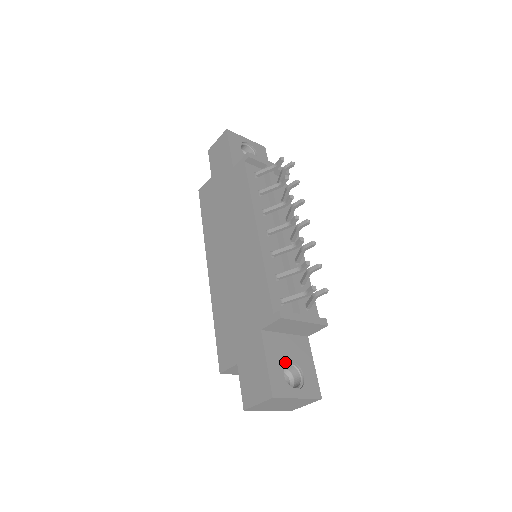
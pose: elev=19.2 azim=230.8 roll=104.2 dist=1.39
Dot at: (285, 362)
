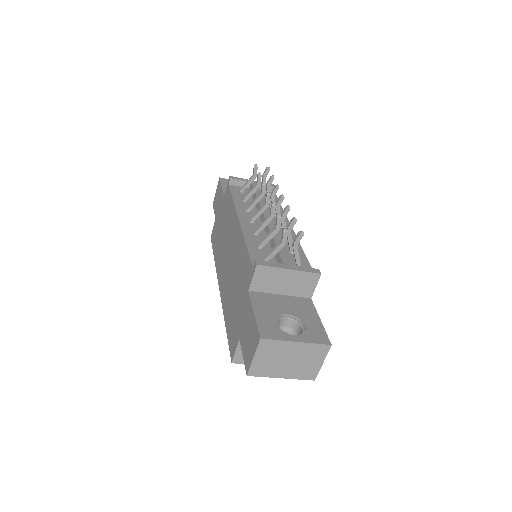
Dot at: (279, 314)
